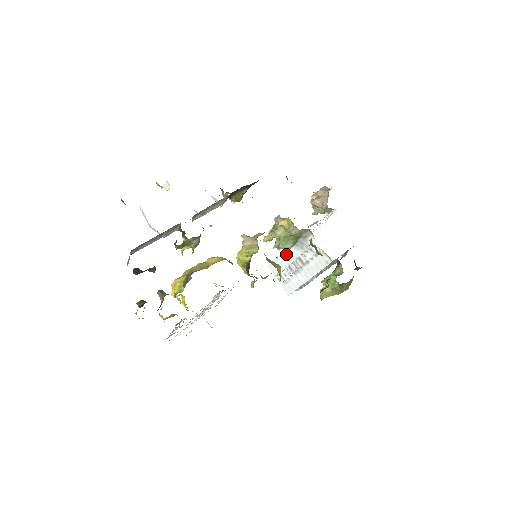
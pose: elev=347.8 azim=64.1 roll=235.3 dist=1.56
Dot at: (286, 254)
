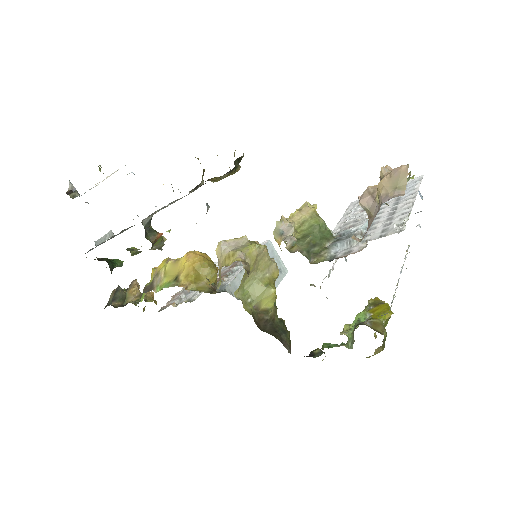
Dot at: occluded
